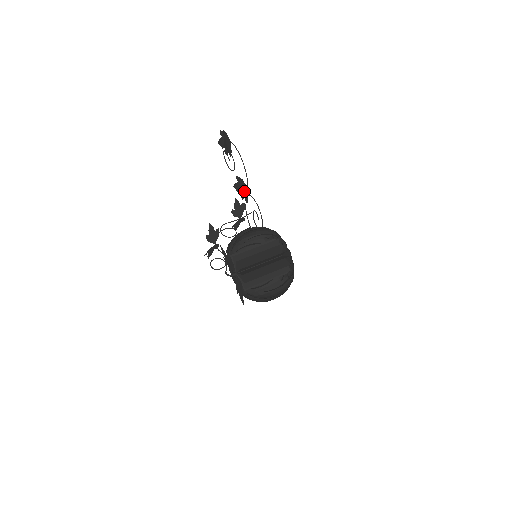
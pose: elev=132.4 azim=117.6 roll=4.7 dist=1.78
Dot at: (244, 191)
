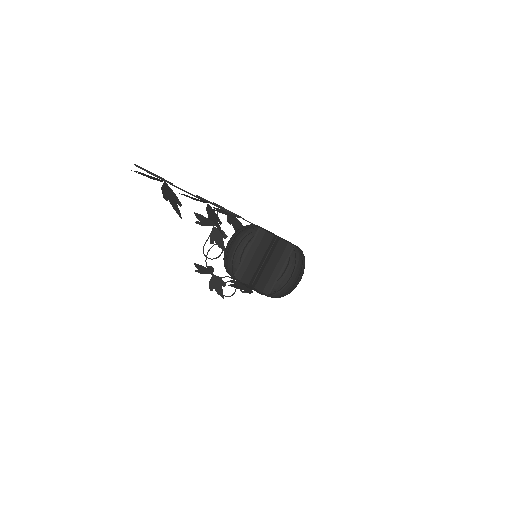
Dot at: (213, 217)
